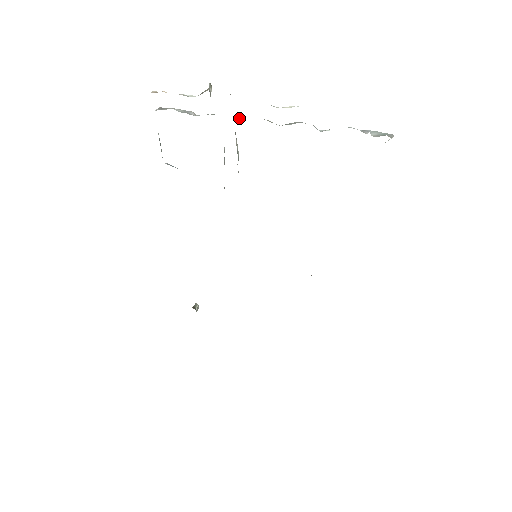
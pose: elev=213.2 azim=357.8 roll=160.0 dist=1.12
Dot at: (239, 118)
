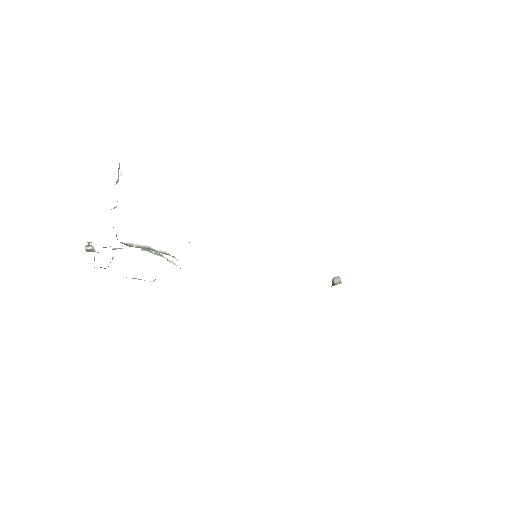
Dot at: occluded
